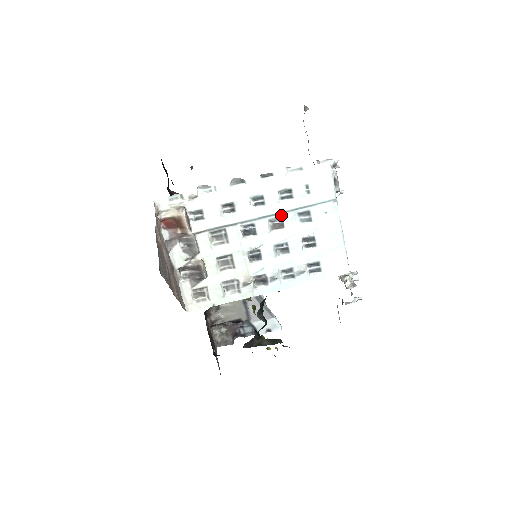
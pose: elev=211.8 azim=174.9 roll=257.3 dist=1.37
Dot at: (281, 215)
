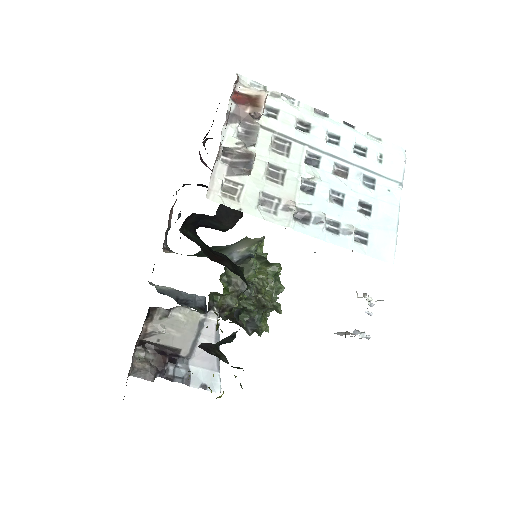
Dot at: (348, 166)
